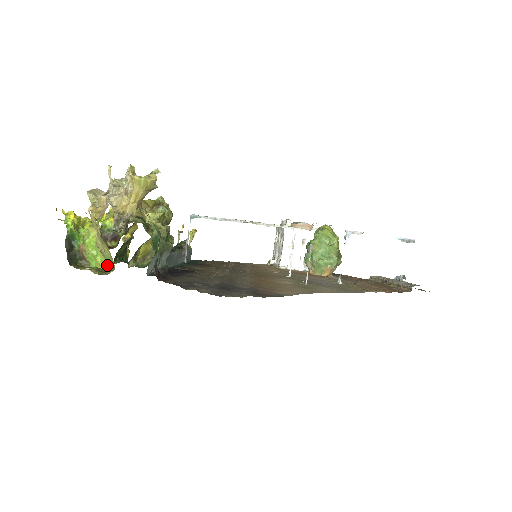
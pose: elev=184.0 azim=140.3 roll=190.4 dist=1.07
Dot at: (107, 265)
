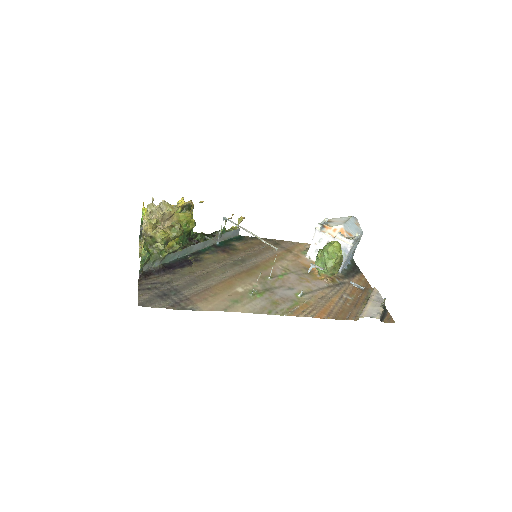
Dot at: occluded
